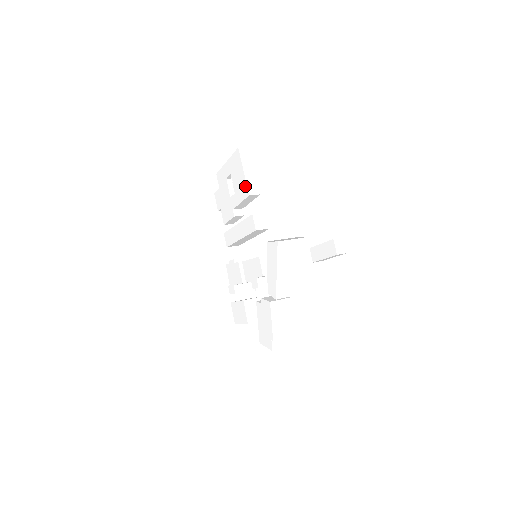
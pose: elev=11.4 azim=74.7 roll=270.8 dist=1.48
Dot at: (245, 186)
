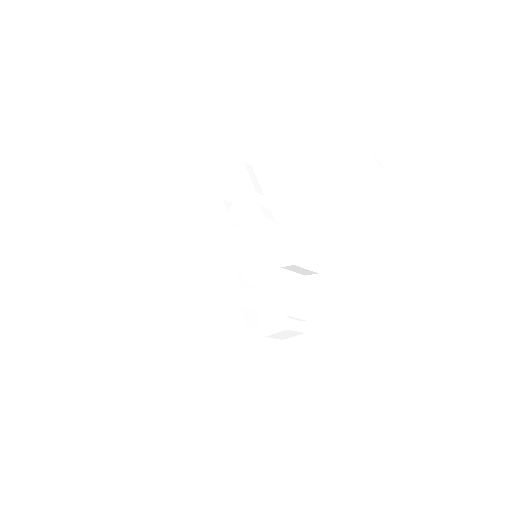
Dot at: (251, 187)
